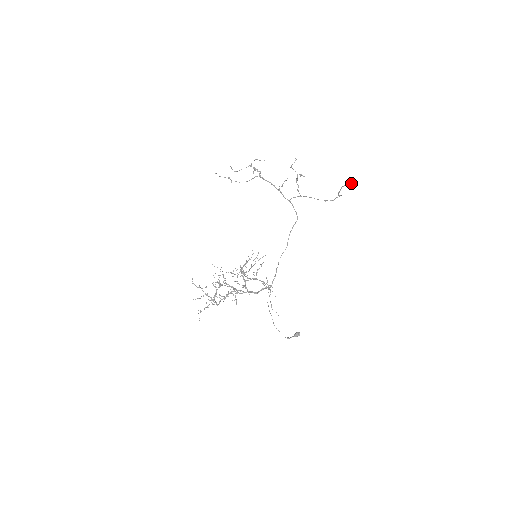
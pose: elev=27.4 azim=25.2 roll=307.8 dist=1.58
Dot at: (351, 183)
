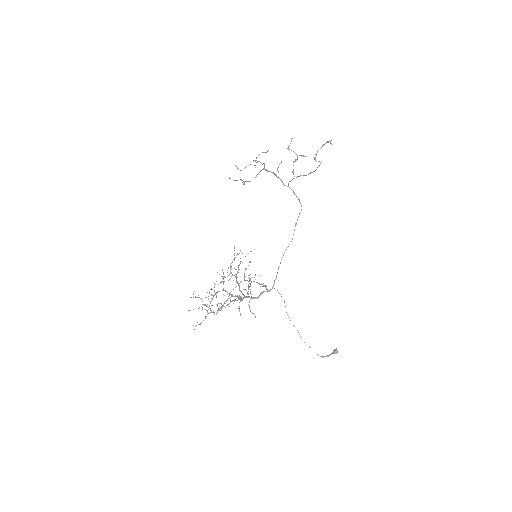
Dot at: (330, 143)
